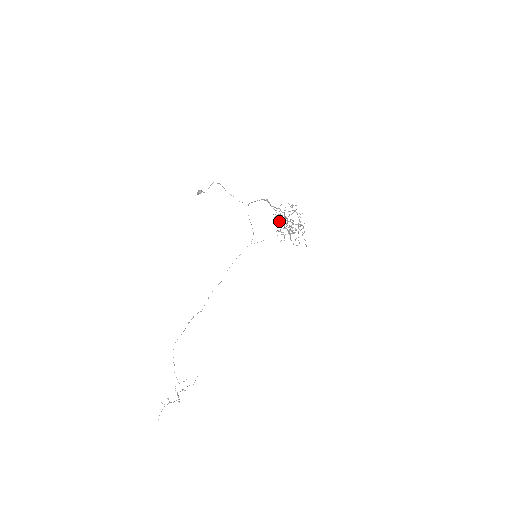
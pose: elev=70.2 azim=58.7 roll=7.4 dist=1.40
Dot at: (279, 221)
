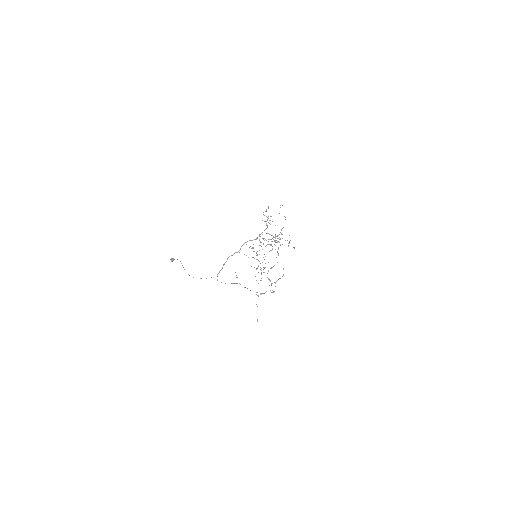
Dot at: (257, 255)
